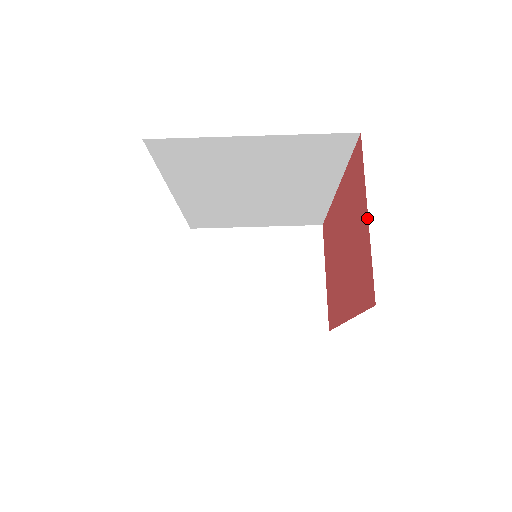
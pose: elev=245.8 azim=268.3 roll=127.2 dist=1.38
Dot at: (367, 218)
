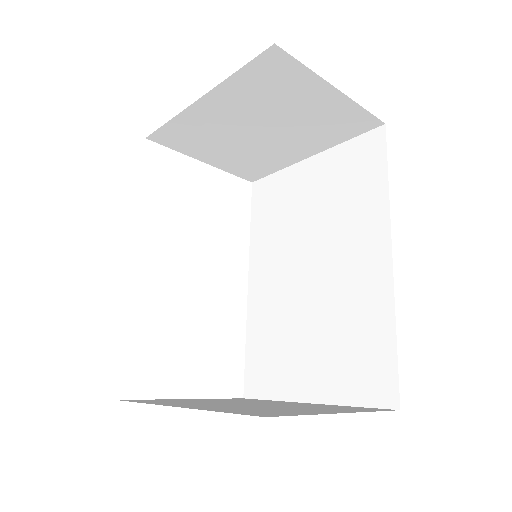
Dot at: occluded
